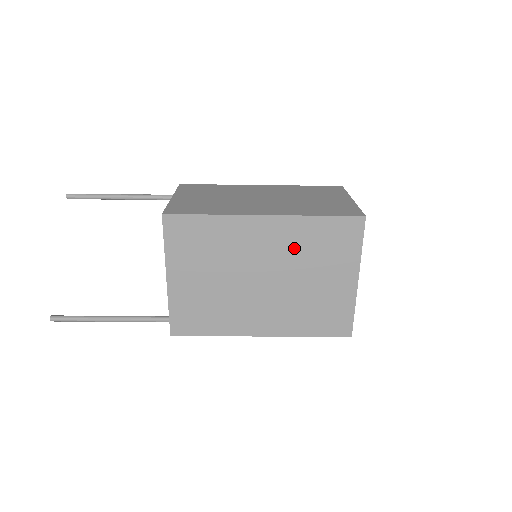
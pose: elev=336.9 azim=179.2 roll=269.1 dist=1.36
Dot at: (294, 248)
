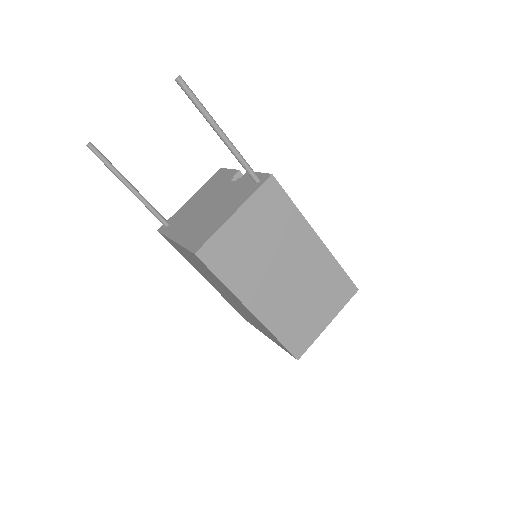
Dot at: (253, 318)
